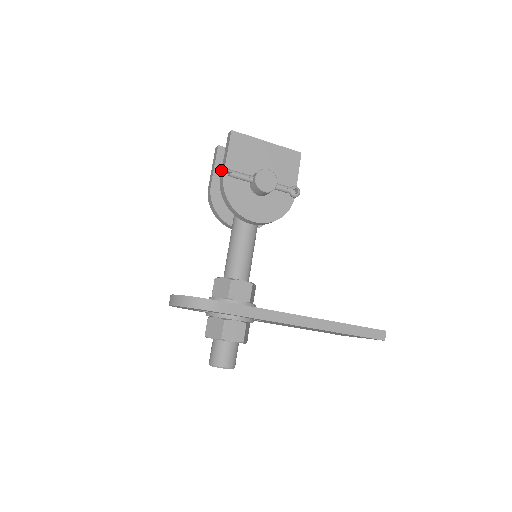
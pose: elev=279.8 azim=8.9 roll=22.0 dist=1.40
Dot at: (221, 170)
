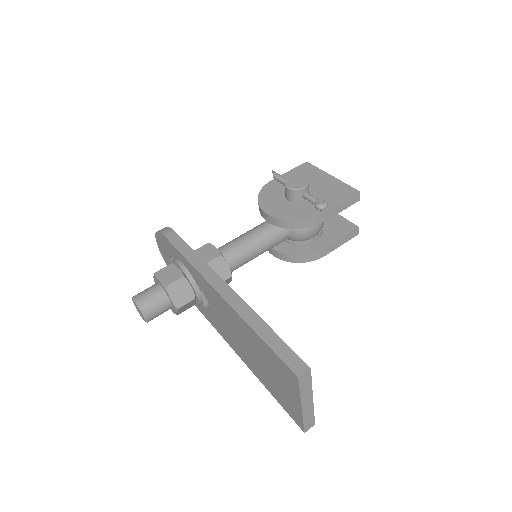
Dot at: occluded
